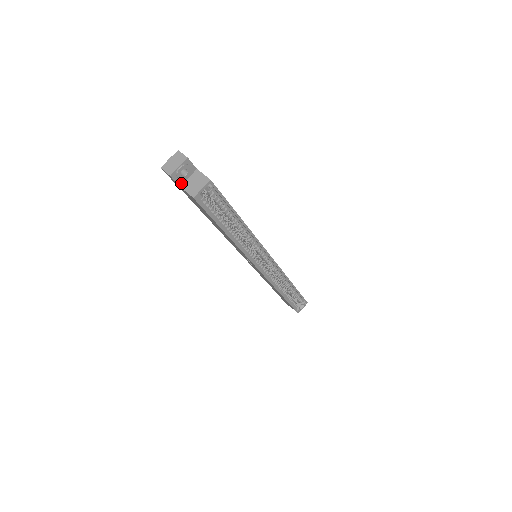
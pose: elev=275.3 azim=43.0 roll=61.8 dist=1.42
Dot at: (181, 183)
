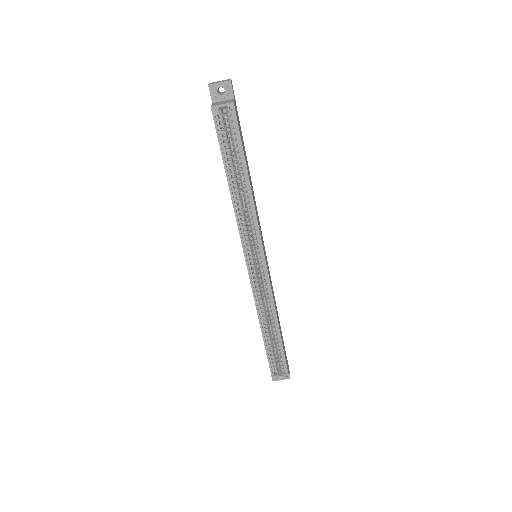
Dot at: (215, 101)
